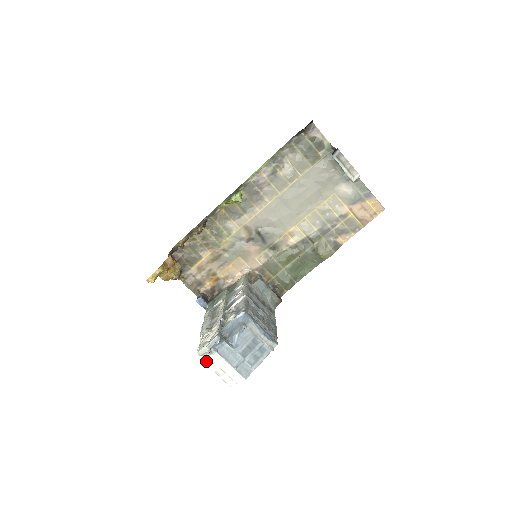
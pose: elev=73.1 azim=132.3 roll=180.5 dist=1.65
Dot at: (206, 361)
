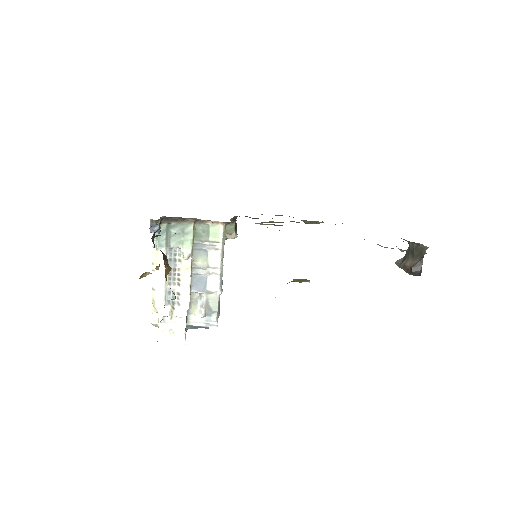
Dot at: (155, 326)
